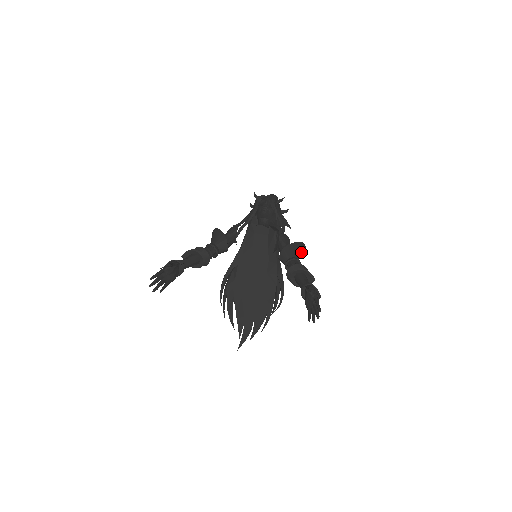
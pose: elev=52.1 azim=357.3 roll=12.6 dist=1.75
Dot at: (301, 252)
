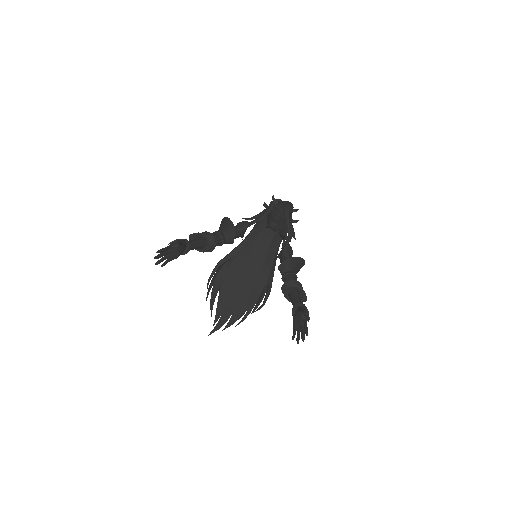
Dot at: (300, 268)
